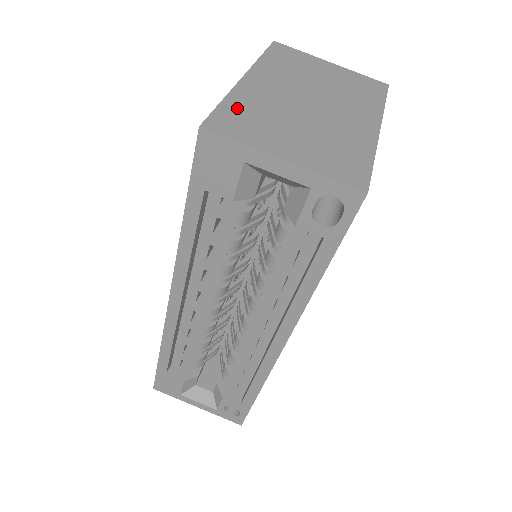
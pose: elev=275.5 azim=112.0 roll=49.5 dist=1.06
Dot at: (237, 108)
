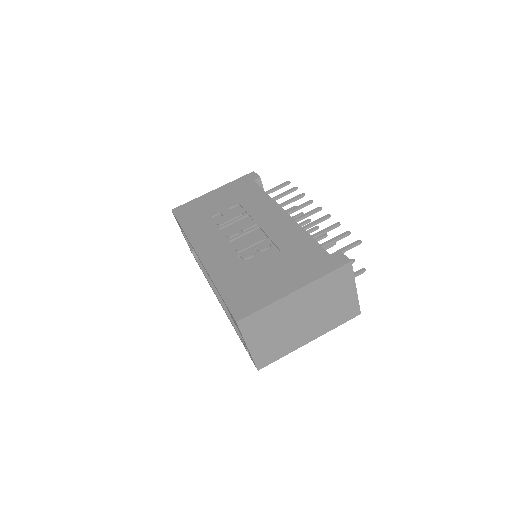
Dot at: (264, 315)
